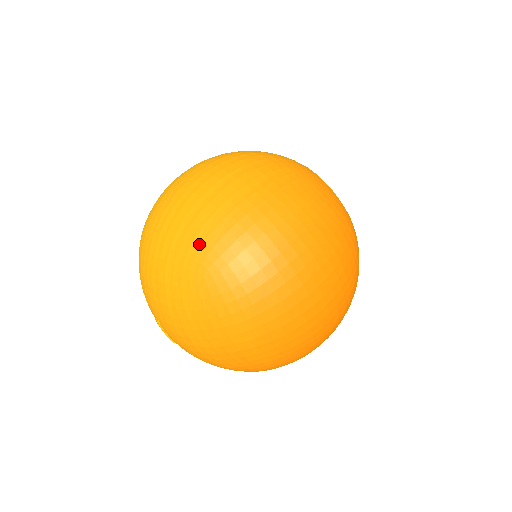
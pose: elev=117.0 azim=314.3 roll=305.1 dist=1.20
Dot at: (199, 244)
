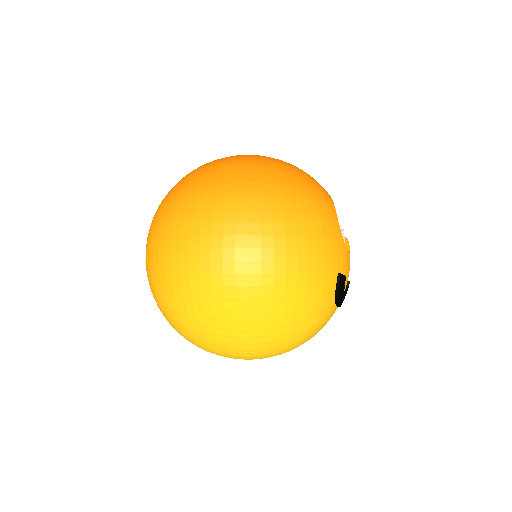
Dot at: occluded
